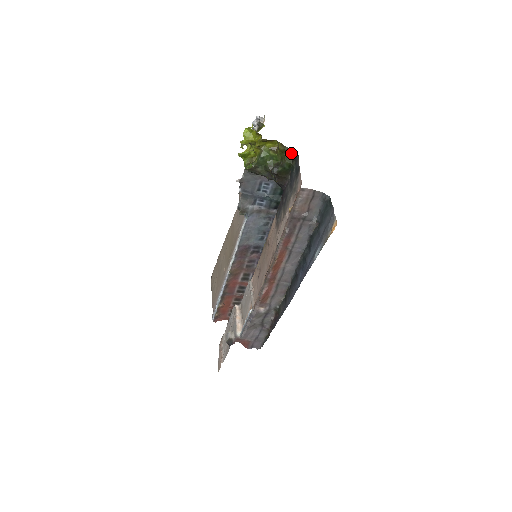
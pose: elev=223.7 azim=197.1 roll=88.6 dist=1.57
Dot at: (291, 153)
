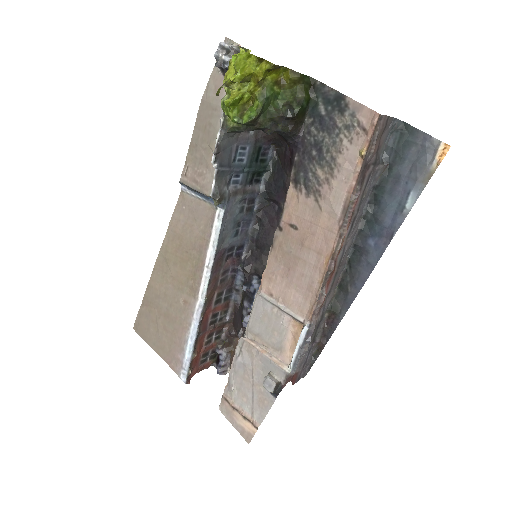
Dot at: (306, 82)
